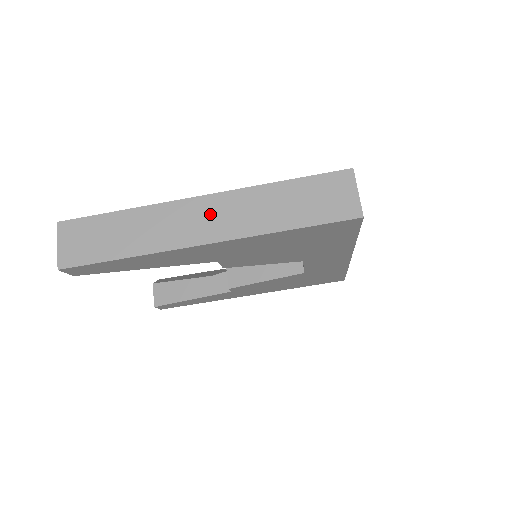
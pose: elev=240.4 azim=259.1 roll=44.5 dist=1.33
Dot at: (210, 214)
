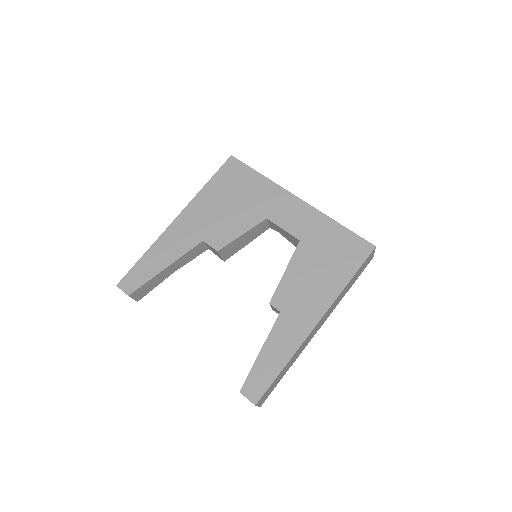
Dot at: occluded
